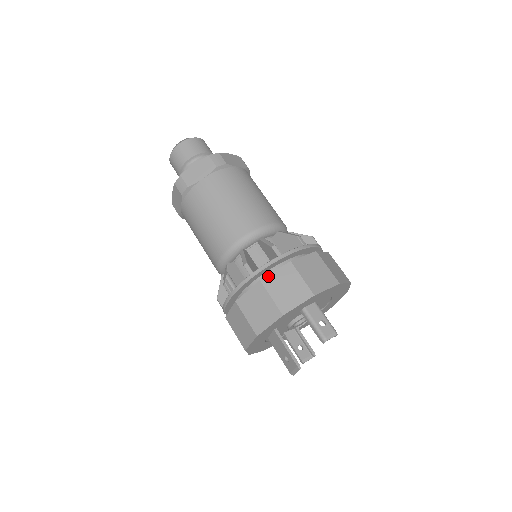
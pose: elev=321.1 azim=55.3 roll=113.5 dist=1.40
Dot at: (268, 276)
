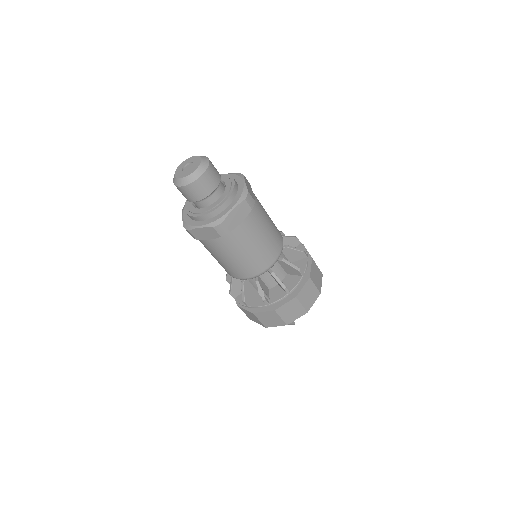
Dot at: (300, 292)
